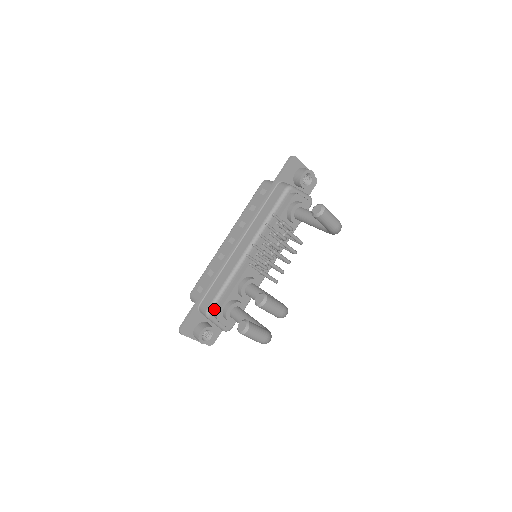
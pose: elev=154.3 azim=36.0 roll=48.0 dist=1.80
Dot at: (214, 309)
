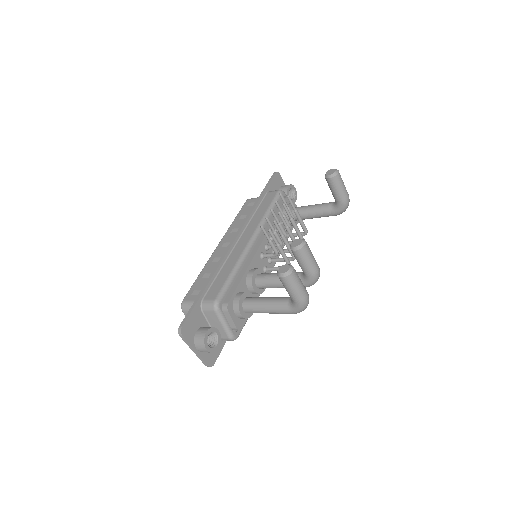
Dot at: (223, 299)
